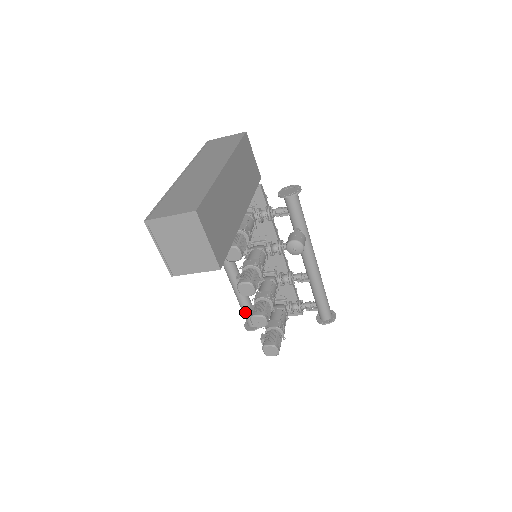
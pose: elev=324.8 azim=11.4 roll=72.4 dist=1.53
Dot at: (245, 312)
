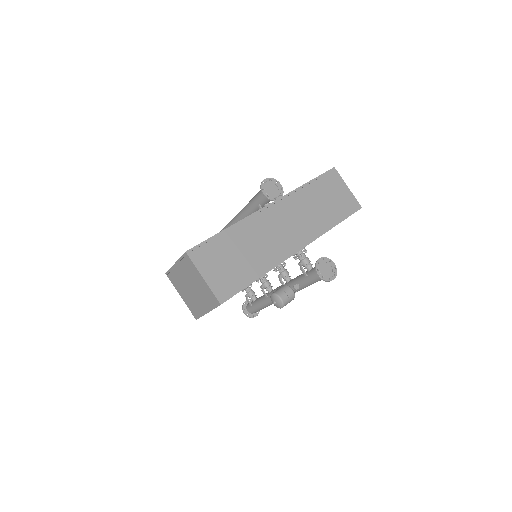
Dot at: occluded
